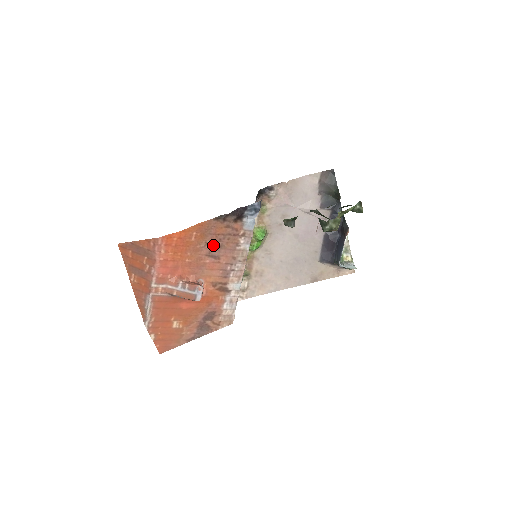
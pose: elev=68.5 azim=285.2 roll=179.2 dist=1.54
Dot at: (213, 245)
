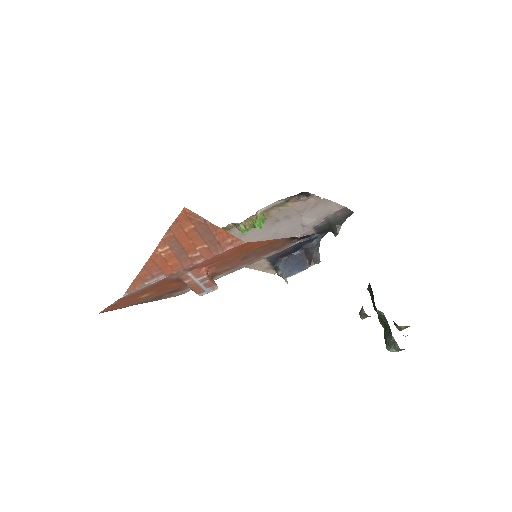
Dot at: (257, 252)
